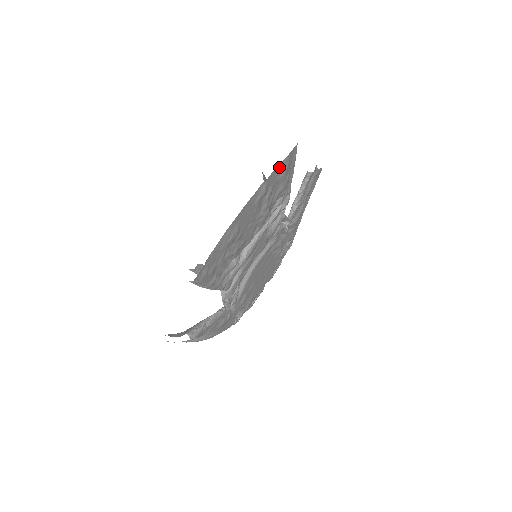
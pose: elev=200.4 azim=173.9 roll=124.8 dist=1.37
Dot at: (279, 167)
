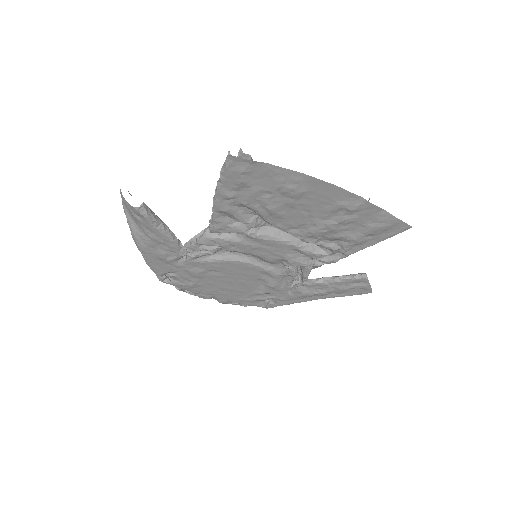
Dot at: (384, 214)
